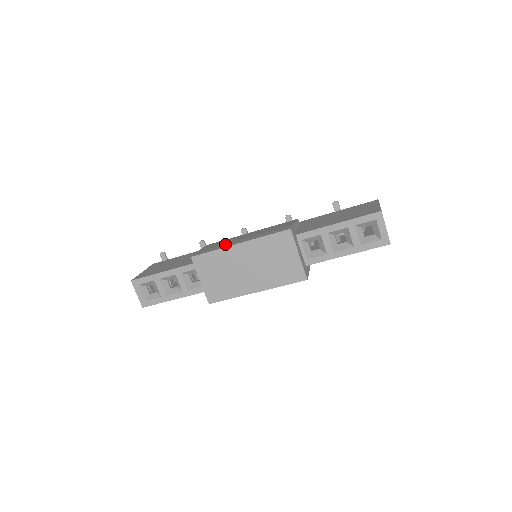
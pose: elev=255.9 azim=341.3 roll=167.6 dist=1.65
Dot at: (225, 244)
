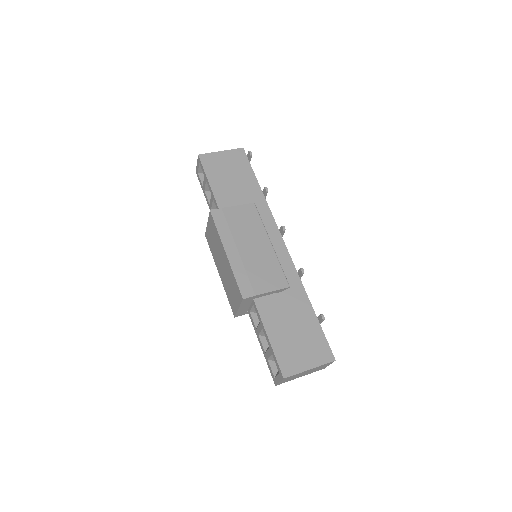
Dot at: (231, 235)
